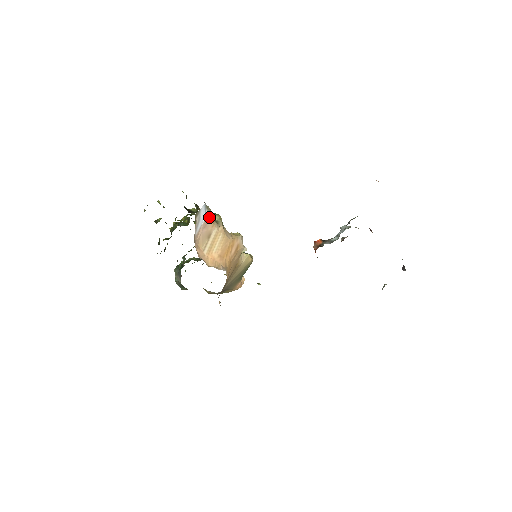
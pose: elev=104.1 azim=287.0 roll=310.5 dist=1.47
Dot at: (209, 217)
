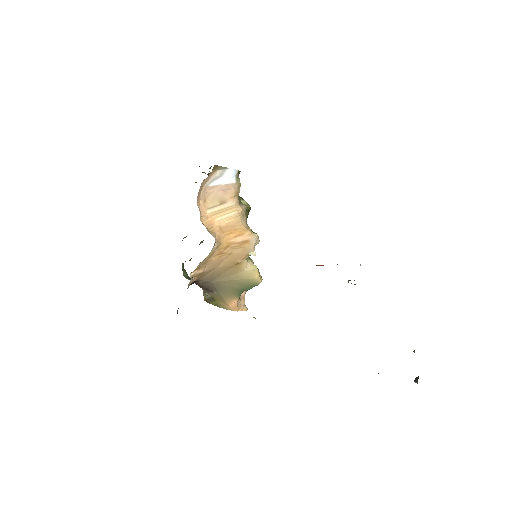
Dot at: (234, 187)
